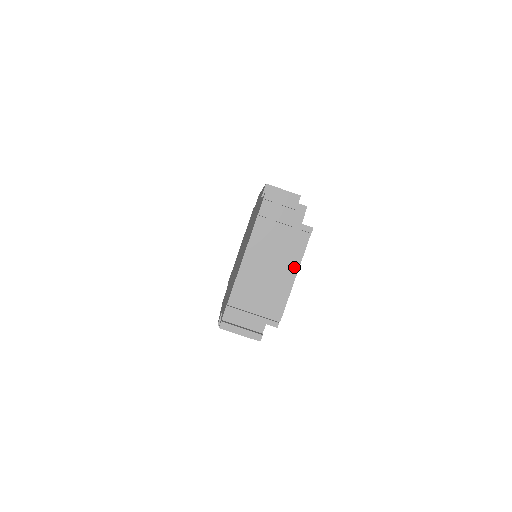
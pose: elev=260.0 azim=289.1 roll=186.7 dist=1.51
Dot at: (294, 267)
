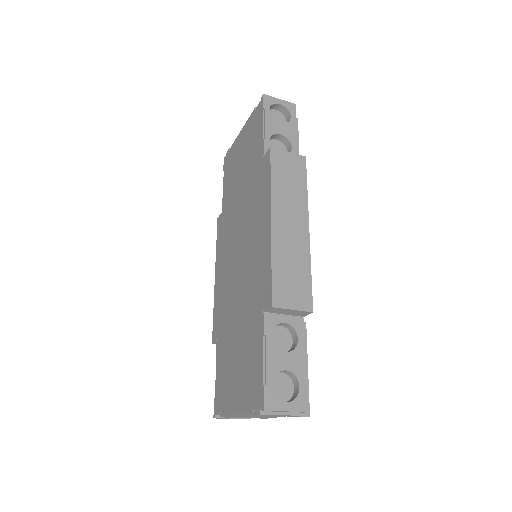
Dot at: occluded
